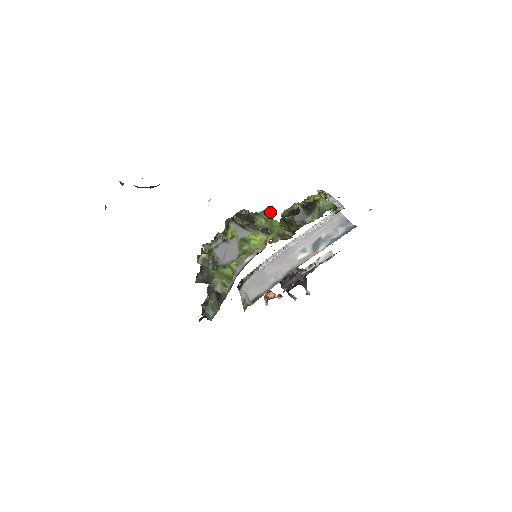
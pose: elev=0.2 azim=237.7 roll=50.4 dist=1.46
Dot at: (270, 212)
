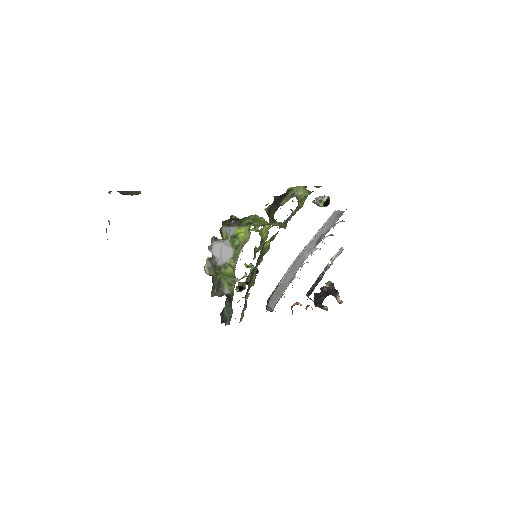
Dot at: (257, 215)
